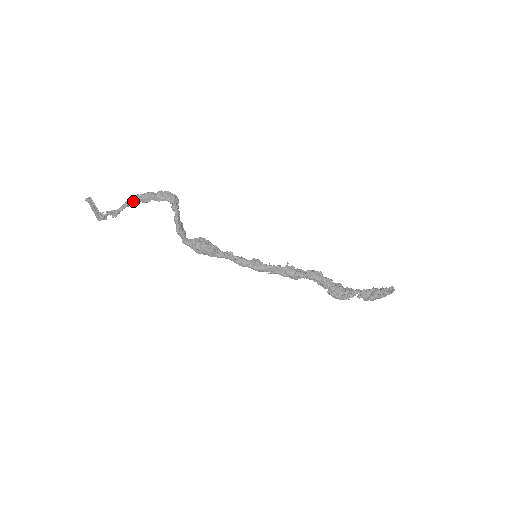
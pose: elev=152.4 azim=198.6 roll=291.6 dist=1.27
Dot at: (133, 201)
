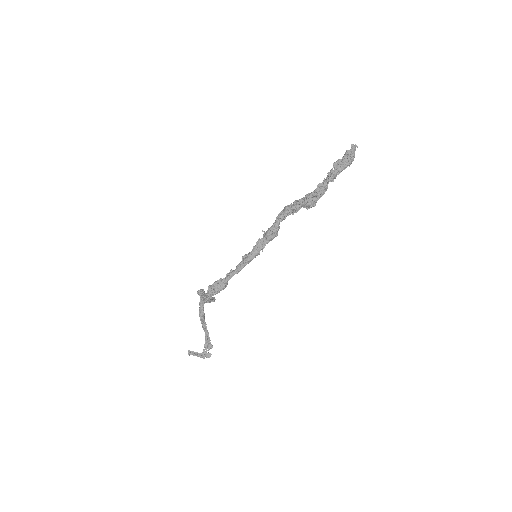
Dot at: (202, 324)
